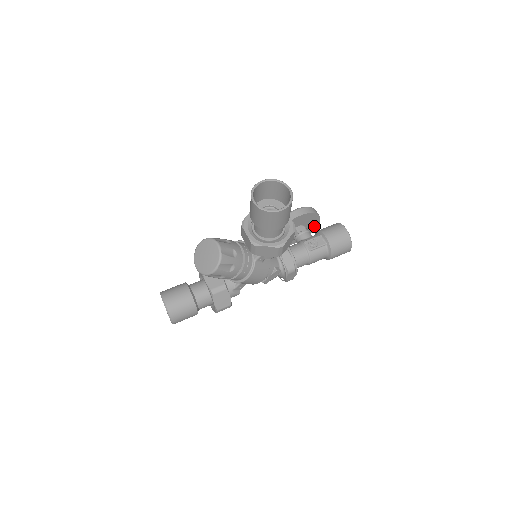
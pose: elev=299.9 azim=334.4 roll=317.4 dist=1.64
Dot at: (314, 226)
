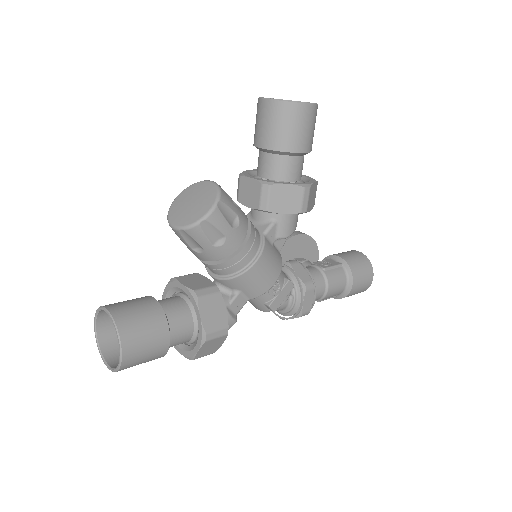
Dot at: occluded
